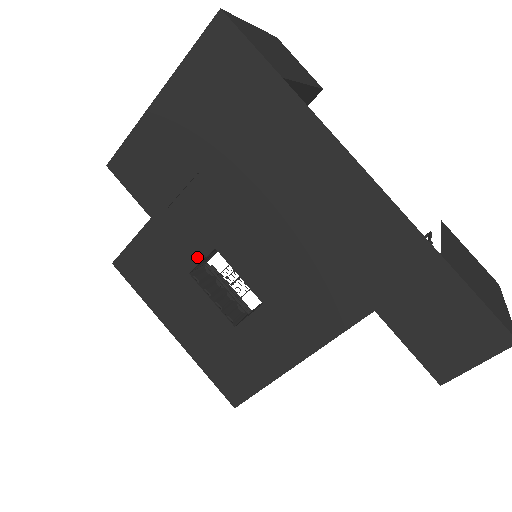
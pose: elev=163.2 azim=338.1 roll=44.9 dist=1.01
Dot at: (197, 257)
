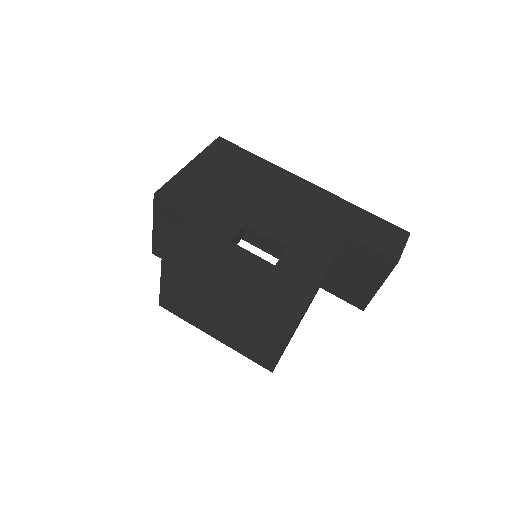
Dot at: (234, 231)
